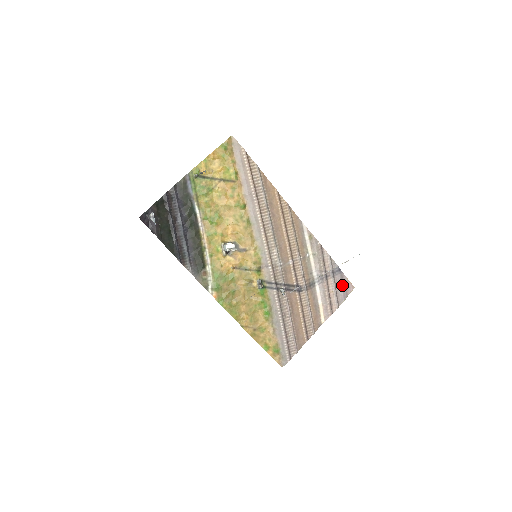
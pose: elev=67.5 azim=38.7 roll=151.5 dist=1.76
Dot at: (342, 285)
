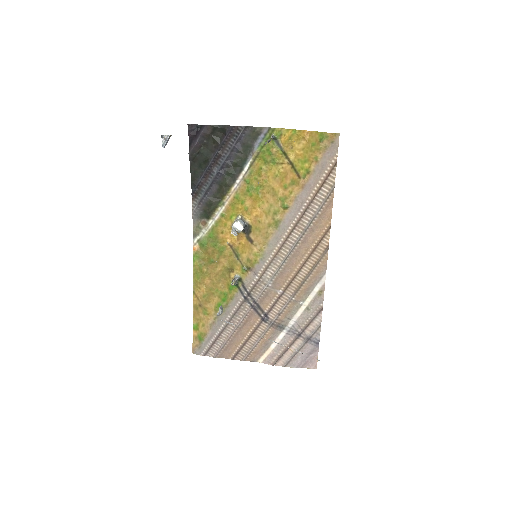
Dot at: (307, 356)
